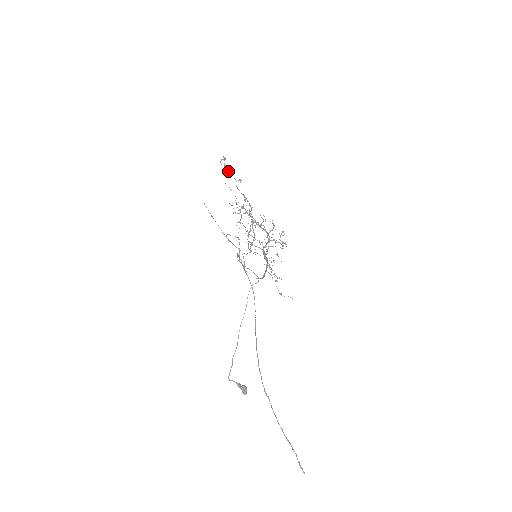
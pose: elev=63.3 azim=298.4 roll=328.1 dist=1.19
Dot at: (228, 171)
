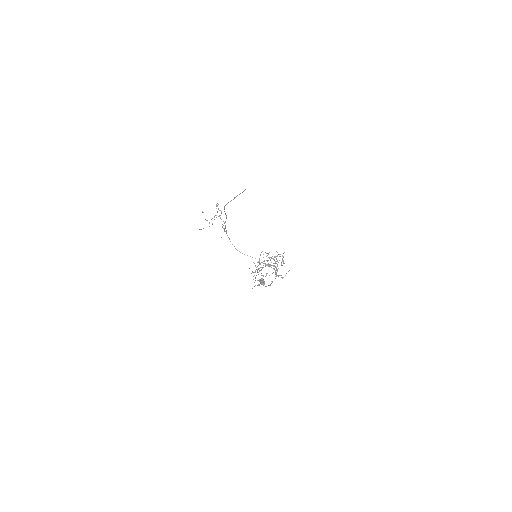
Dot at: occluded
